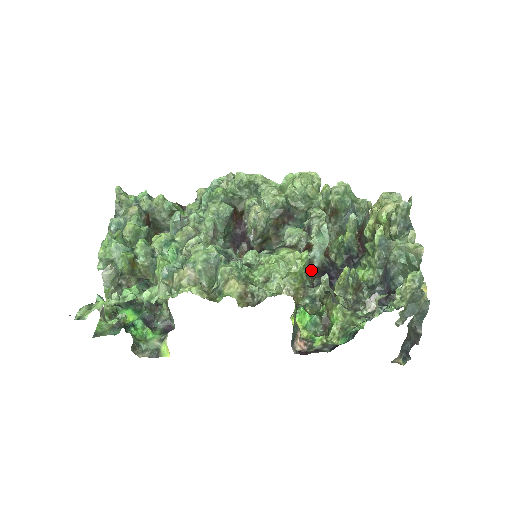
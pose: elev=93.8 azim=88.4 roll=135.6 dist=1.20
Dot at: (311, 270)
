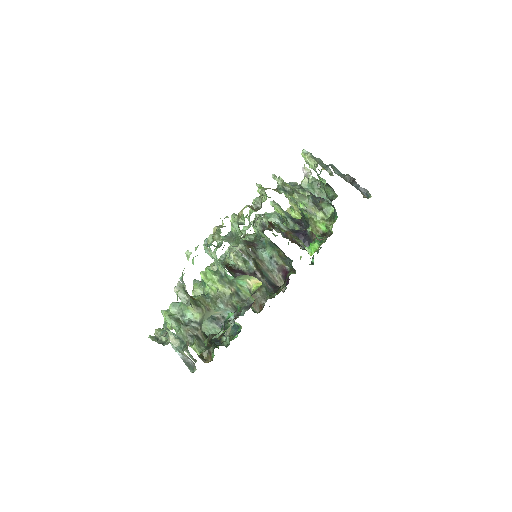
Dot at: (288, 236)
